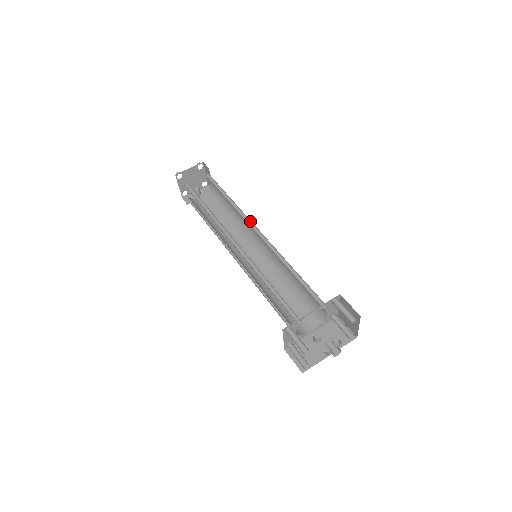
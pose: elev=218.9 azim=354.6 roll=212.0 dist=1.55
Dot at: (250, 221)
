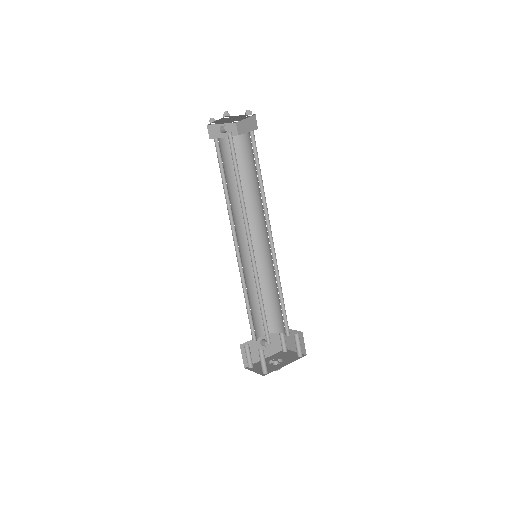
Dot at: (269, 222)
